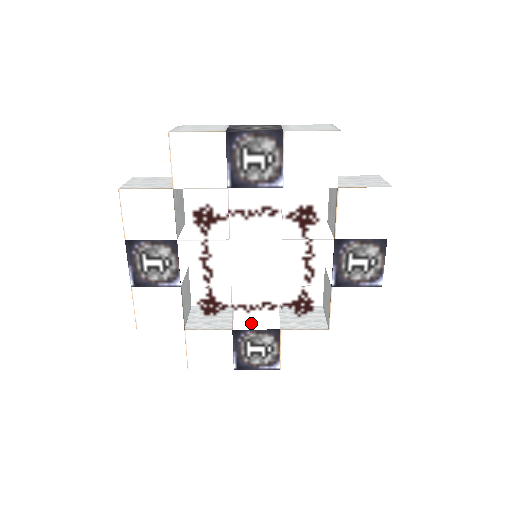
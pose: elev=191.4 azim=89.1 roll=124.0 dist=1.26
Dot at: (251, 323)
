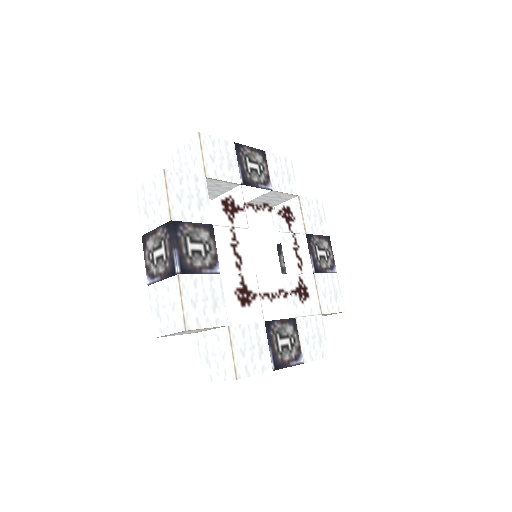
Dot at: (275, 313)
